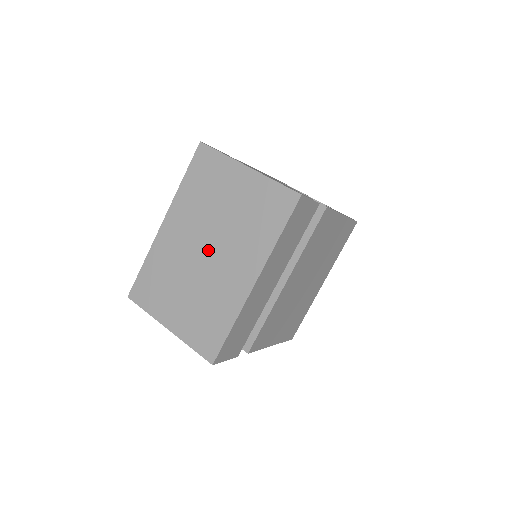
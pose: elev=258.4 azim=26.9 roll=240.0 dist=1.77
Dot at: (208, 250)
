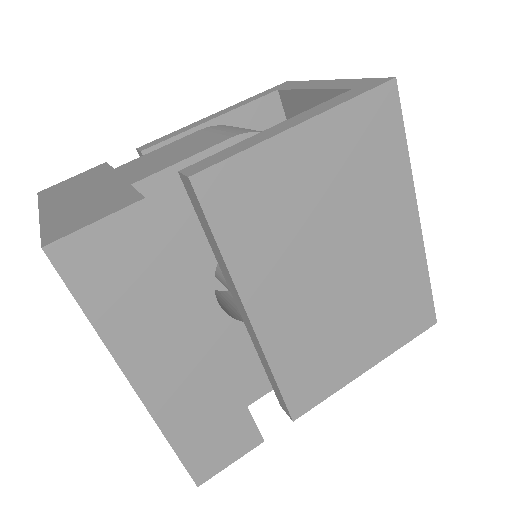
Dot at: occluded
